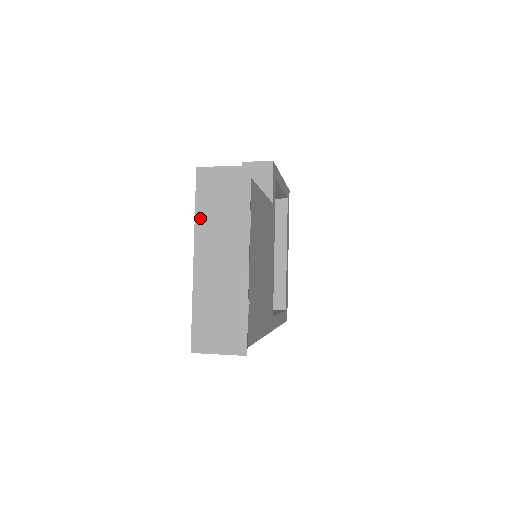
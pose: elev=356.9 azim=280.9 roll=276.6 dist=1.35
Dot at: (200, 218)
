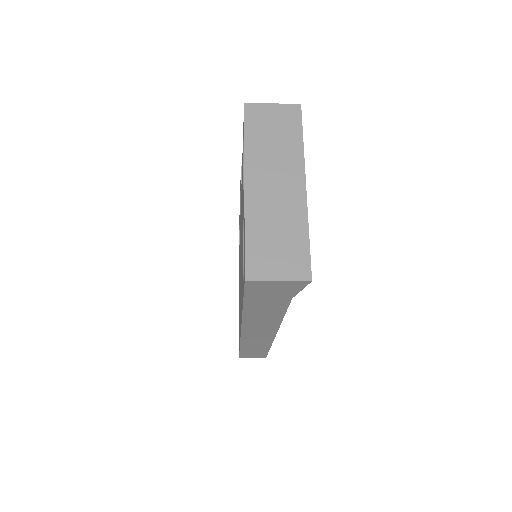
Dot at: (250, 147)
